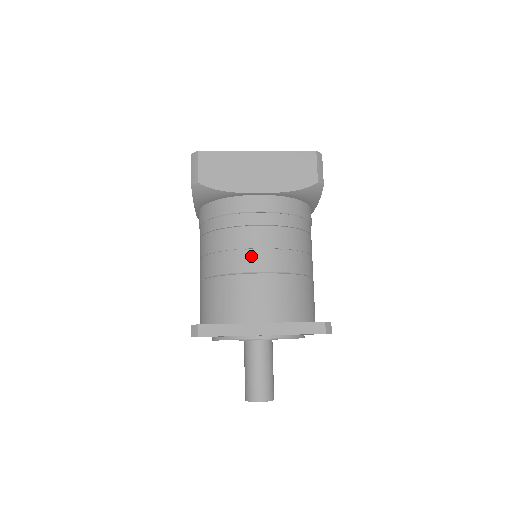
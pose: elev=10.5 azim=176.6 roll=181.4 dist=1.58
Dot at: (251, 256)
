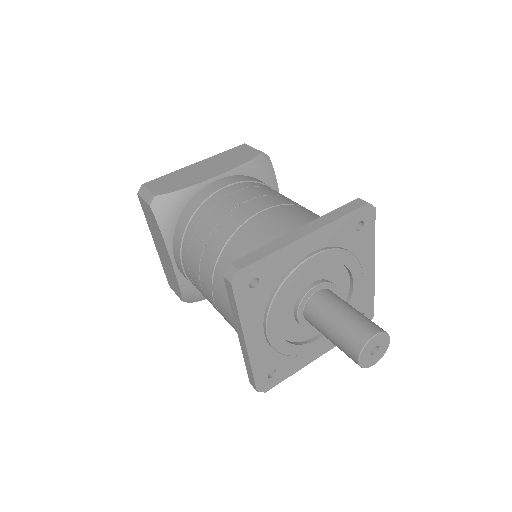
Dot at: (244, 208)
